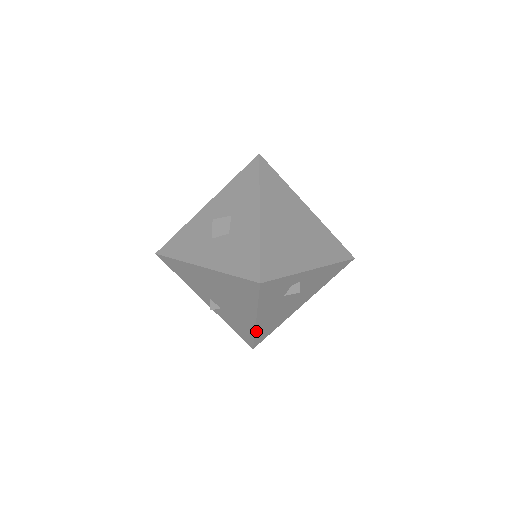
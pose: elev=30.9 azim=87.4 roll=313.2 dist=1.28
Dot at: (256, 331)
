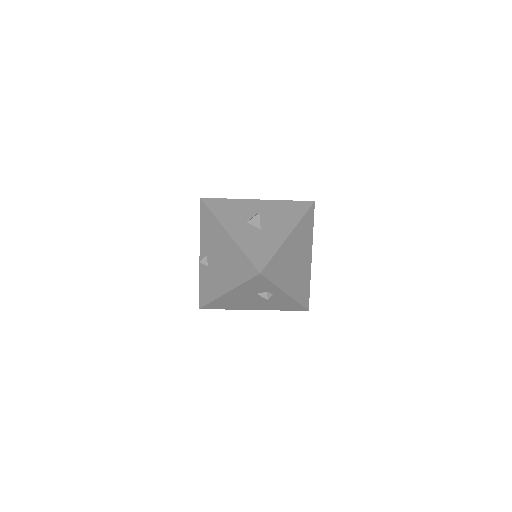
Dot at: (217, 299)
